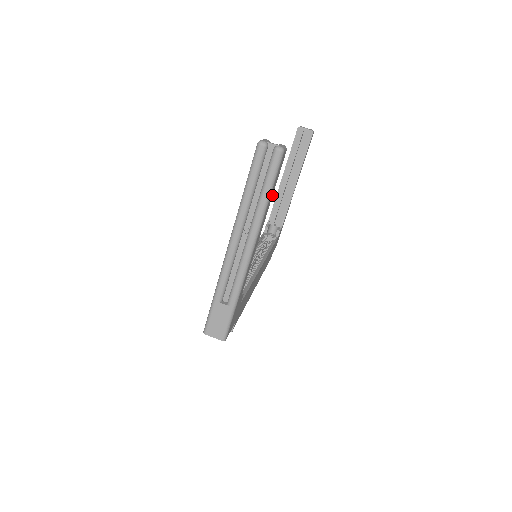
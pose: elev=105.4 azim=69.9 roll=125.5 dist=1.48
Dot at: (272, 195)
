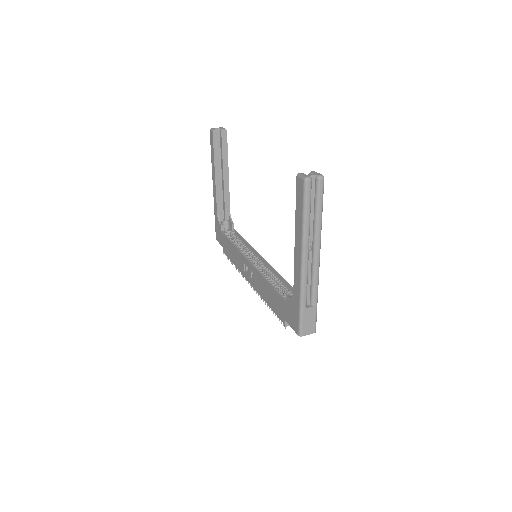
Dot at: occluded
